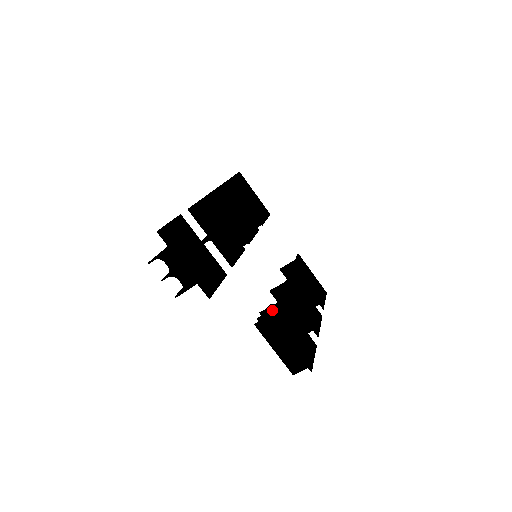
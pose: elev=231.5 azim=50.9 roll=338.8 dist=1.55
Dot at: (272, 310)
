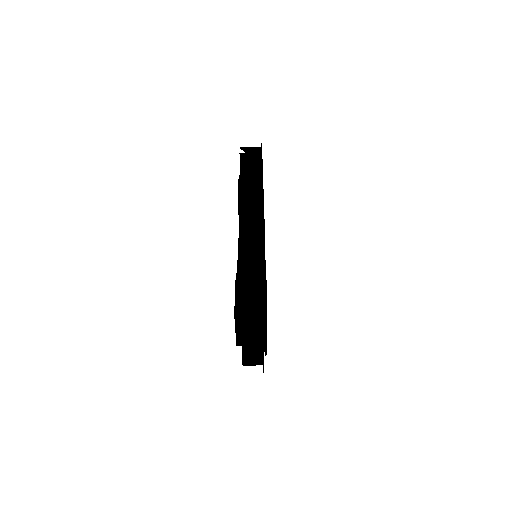
Dot at: occluded
